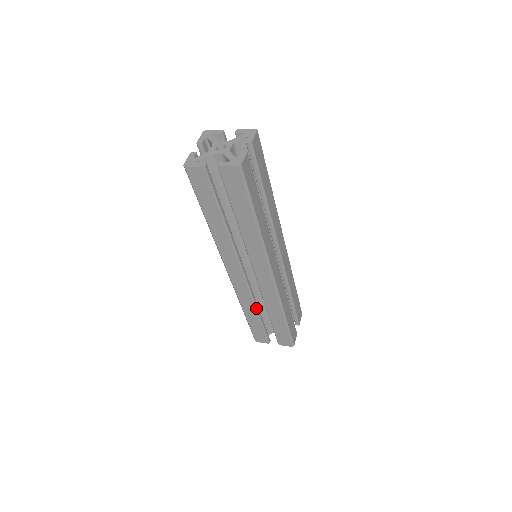
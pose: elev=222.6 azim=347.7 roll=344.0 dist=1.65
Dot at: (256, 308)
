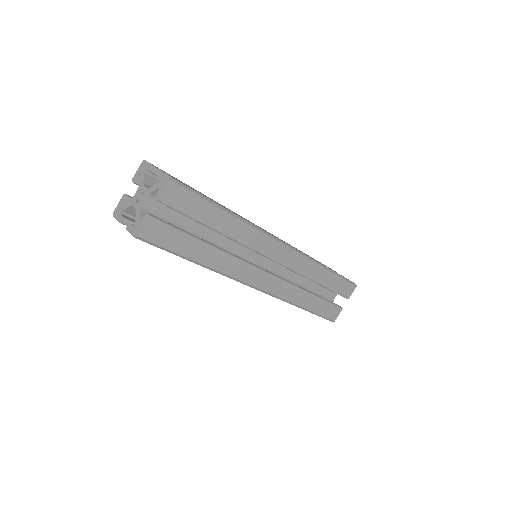
Dot at: occluded
